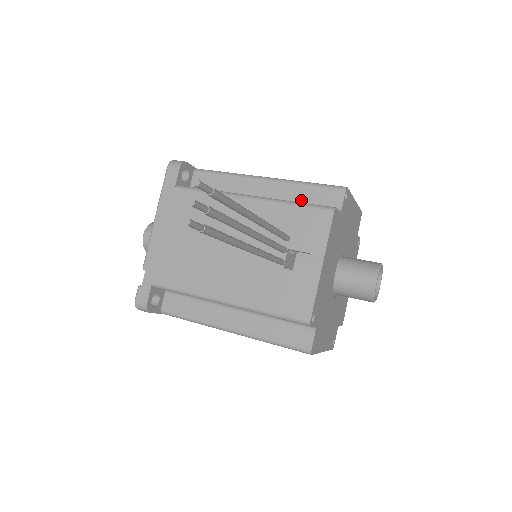
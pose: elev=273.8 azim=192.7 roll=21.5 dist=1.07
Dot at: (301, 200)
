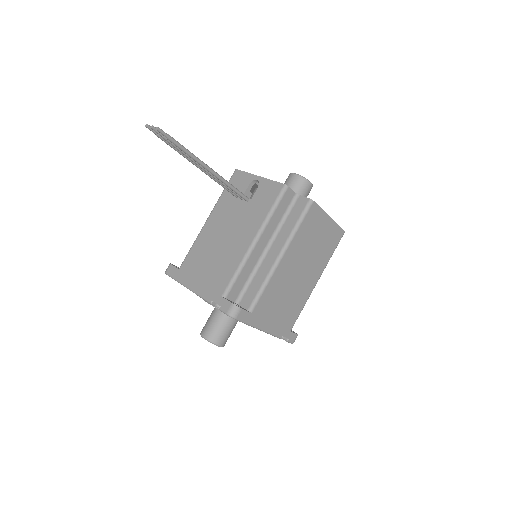
Dot at: occluded
